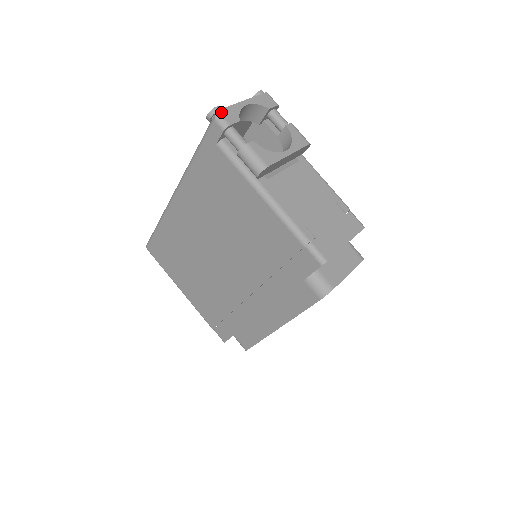
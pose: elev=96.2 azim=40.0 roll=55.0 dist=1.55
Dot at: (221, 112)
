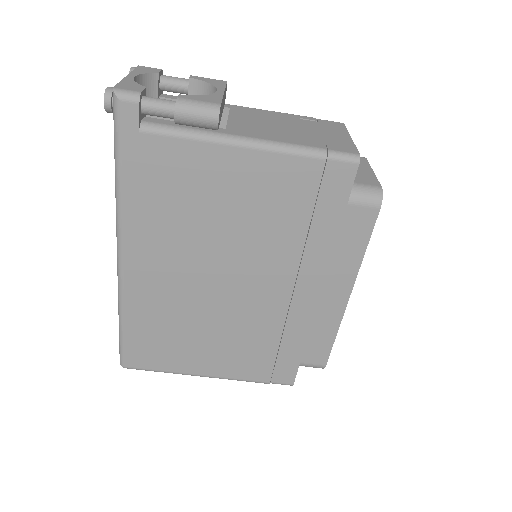
Dot at: (118, 87)
